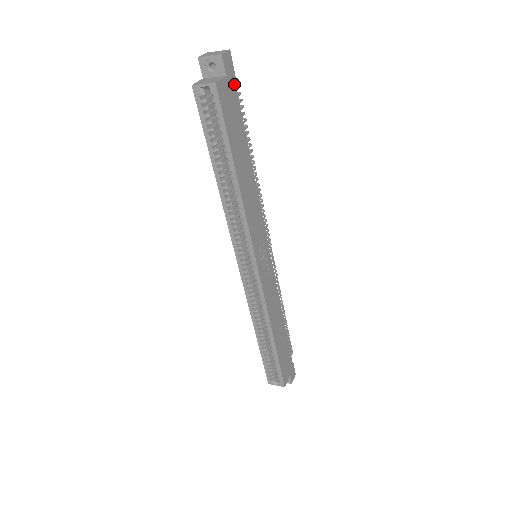
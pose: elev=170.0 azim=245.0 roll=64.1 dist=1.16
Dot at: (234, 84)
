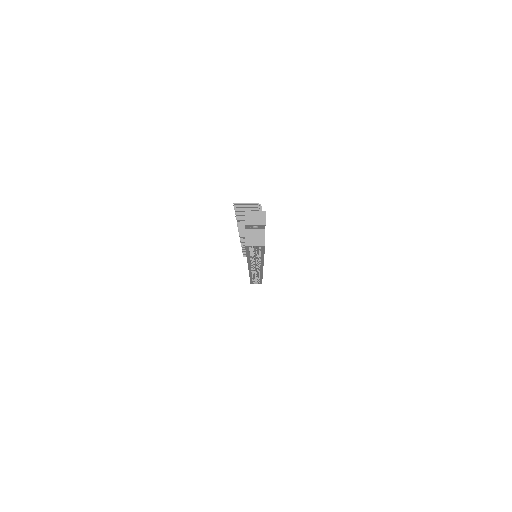
Dot at: occluded
